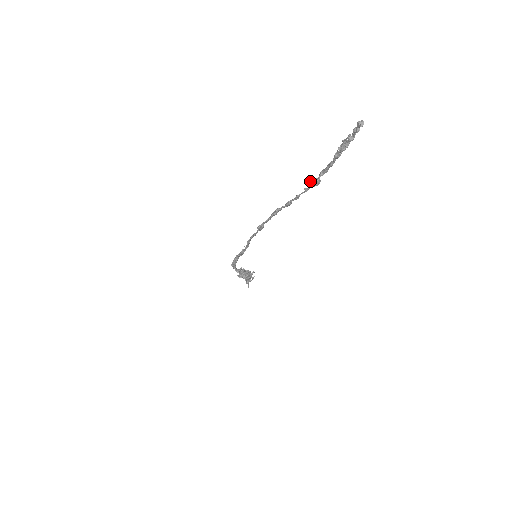
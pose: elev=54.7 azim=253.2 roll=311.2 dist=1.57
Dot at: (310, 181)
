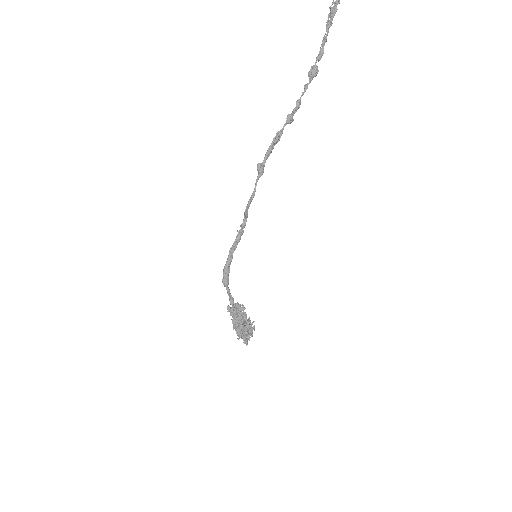
Dot at: (308, 72)
